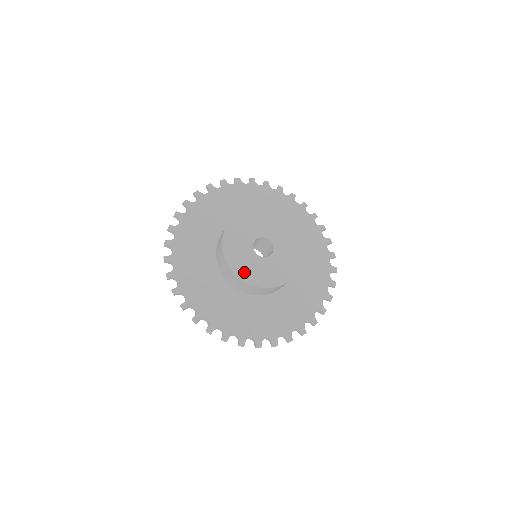
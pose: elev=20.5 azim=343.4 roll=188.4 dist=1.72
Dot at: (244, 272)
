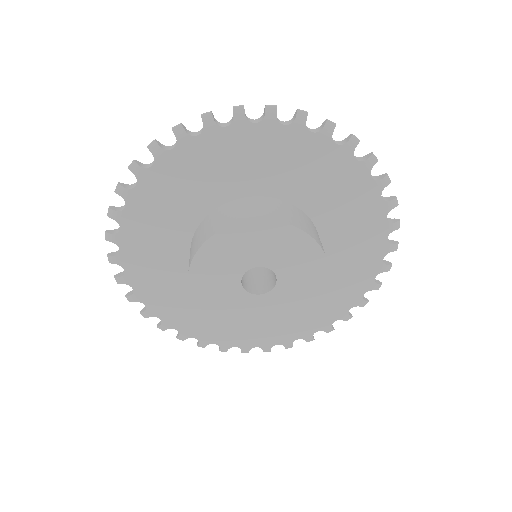
Dot at: (259, 323)
